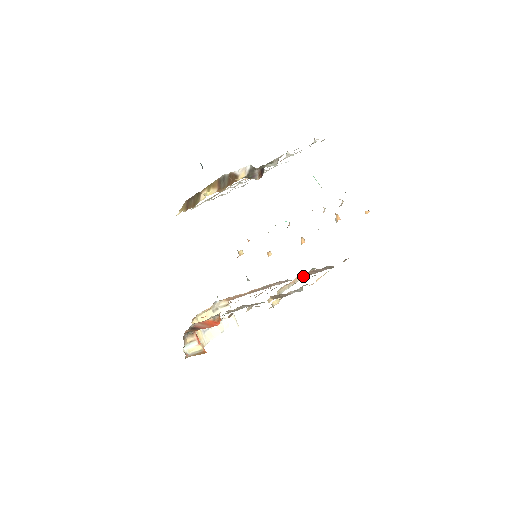
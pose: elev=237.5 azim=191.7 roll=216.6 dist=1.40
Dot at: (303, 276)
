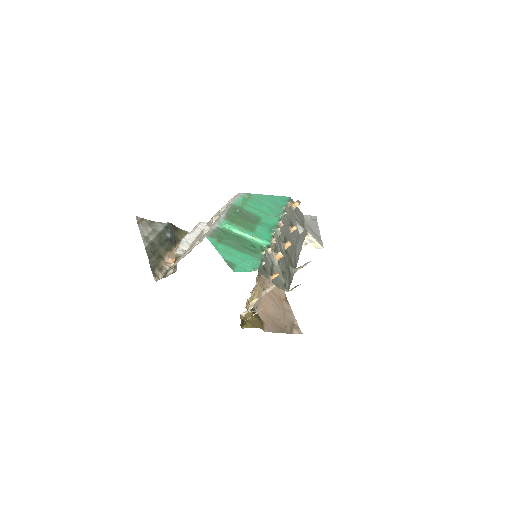
Dot at: occluded
